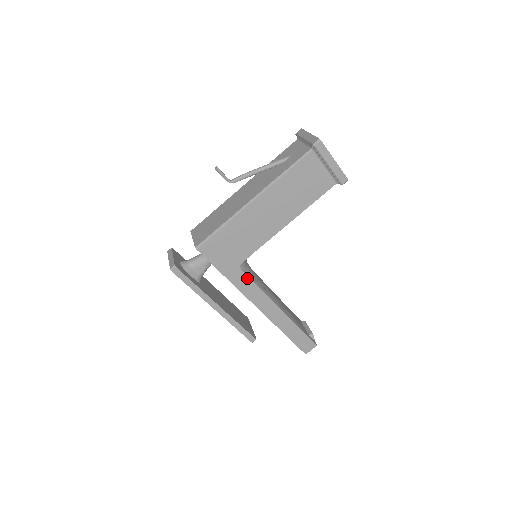
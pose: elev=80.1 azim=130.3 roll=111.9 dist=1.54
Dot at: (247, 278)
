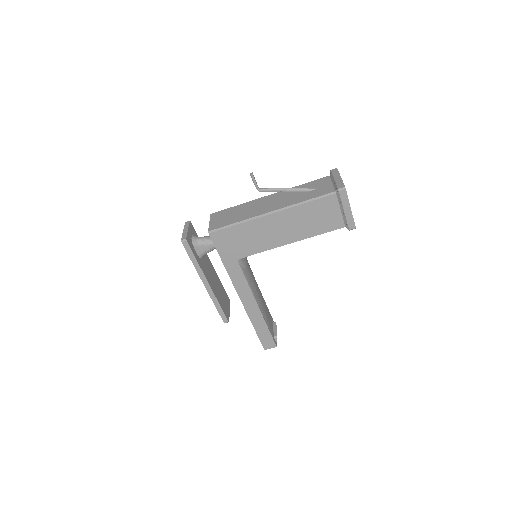
Dot at: (241, 272)
